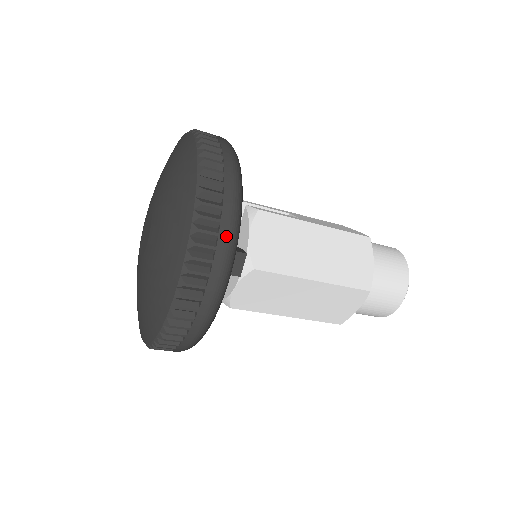
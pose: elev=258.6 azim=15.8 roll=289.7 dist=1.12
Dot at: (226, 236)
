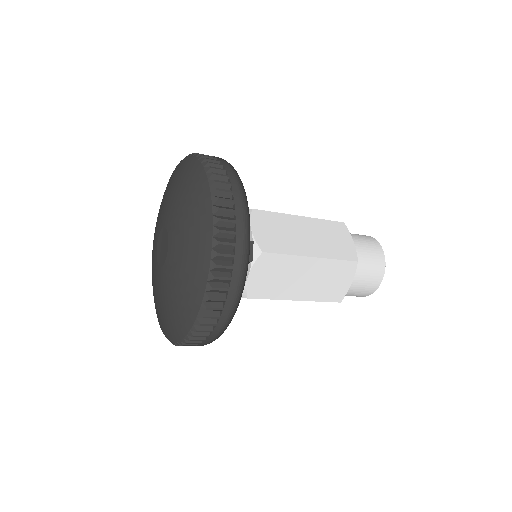
Dot at: (241, 212)
